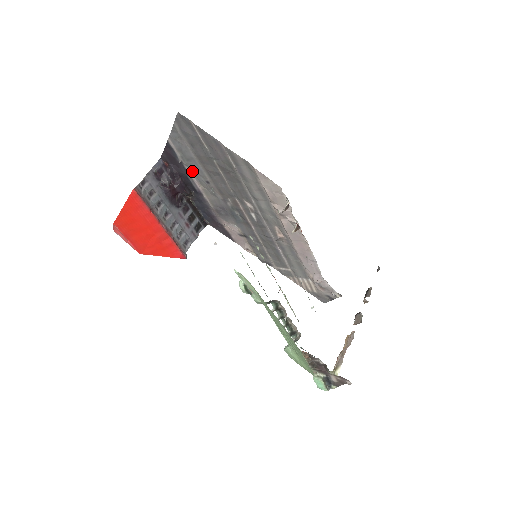
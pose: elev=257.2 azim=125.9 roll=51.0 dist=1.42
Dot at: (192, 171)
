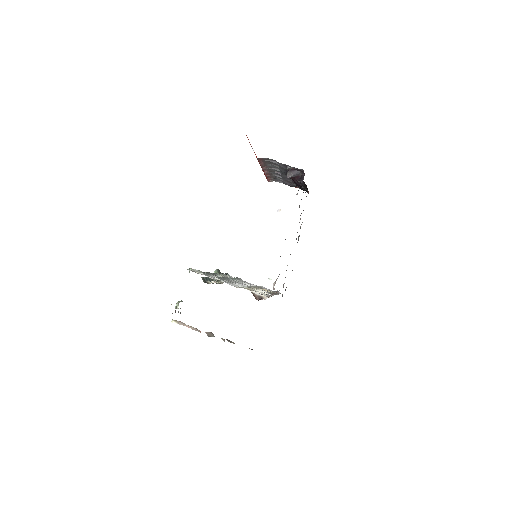
Dot at: occluded
